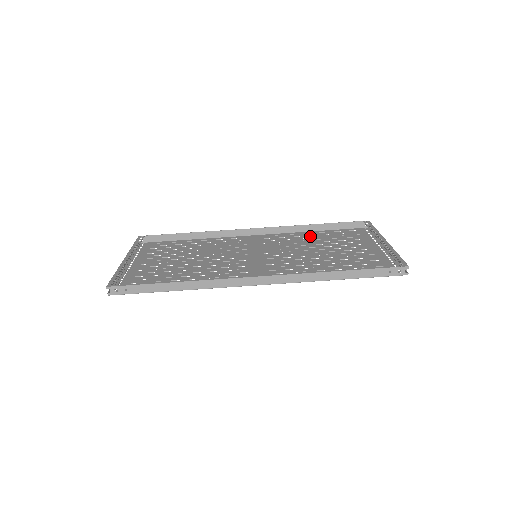
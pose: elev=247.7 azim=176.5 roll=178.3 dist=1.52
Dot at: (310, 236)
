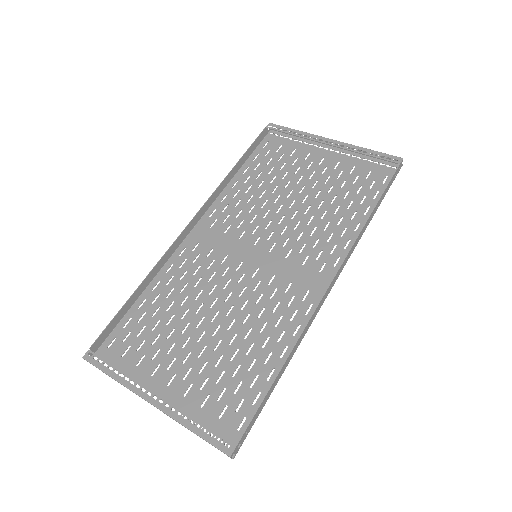
Dot at: (246, 184)
